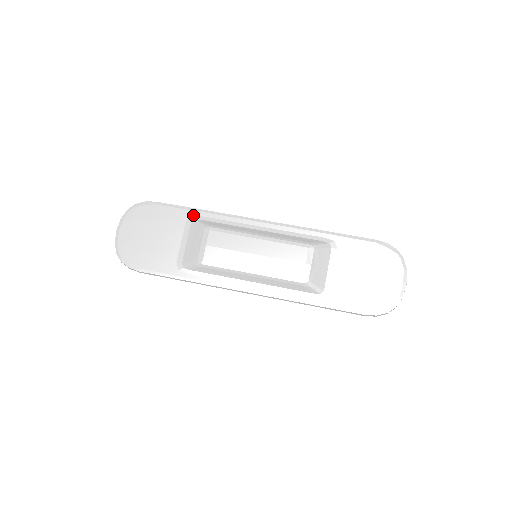
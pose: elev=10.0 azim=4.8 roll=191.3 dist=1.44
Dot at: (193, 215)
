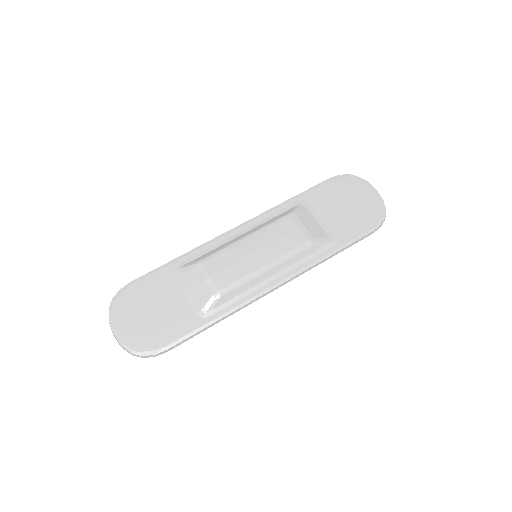
Dot at: (175, 266)
